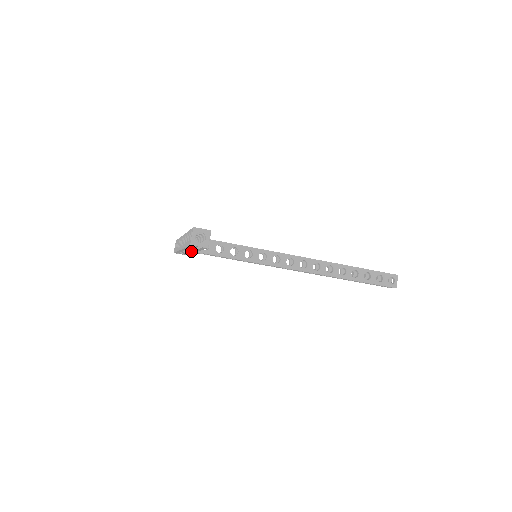
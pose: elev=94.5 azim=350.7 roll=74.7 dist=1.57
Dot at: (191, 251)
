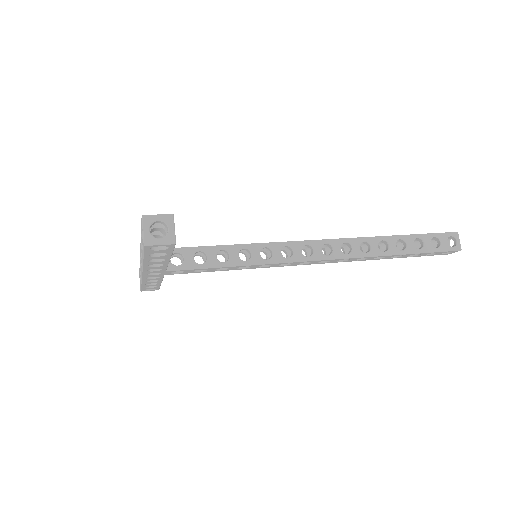
Dot at: (158, 272)
